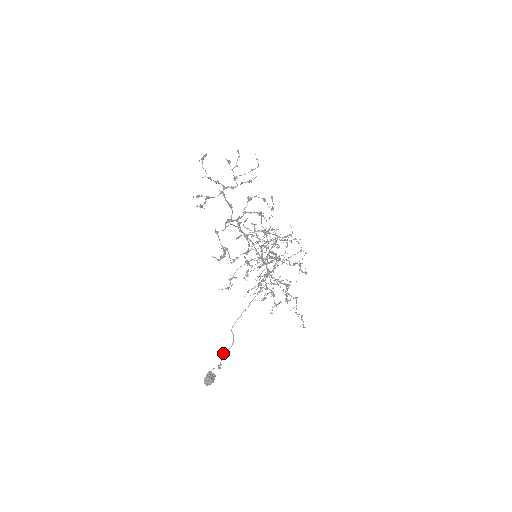
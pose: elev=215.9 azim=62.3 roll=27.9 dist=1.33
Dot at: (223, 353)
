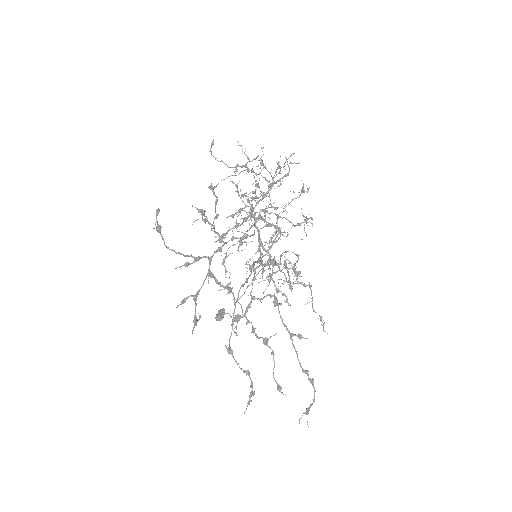
Dot at: (236, 326)
